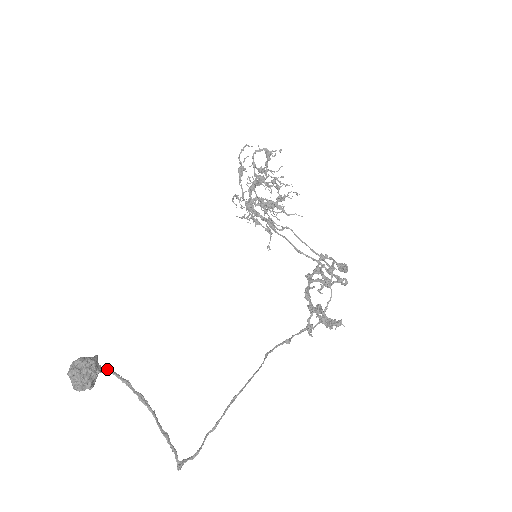
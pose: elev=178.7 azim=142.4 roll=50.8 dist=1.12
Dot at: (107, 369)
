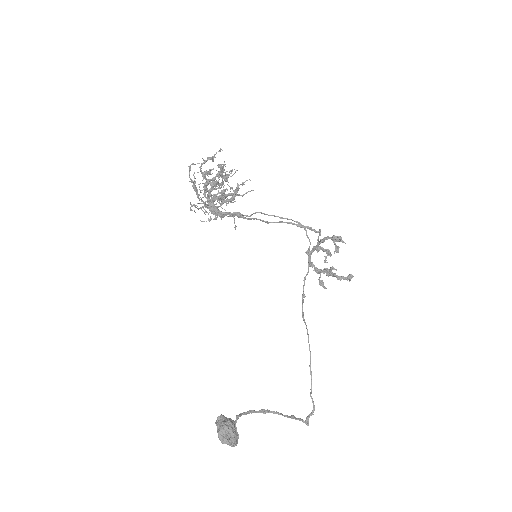
Dot at: (237, 417)
